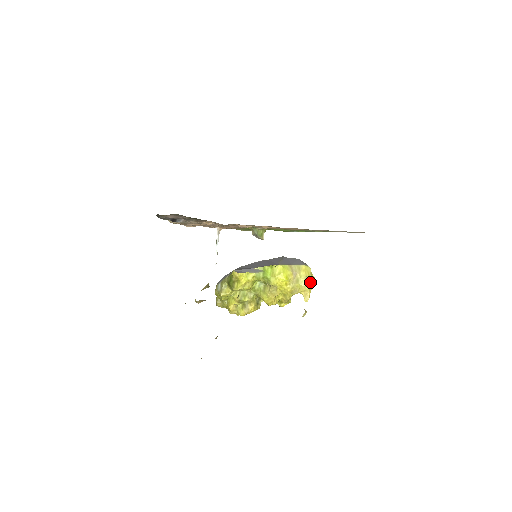
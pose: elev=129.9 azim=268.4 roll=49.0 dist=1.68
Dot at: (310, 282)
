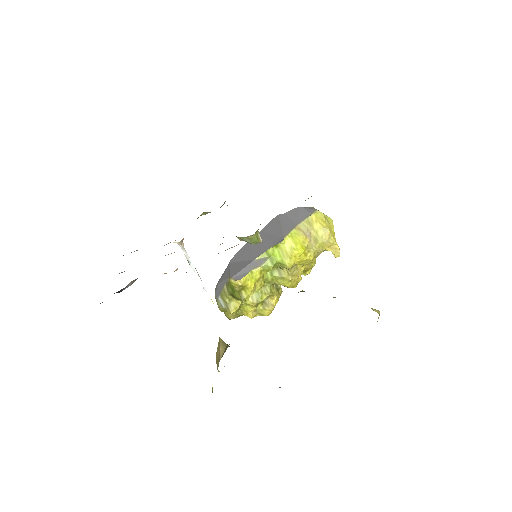
Dot at: (331, 230)
